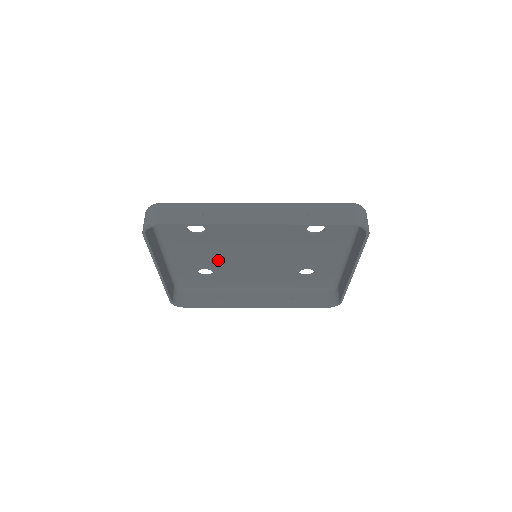
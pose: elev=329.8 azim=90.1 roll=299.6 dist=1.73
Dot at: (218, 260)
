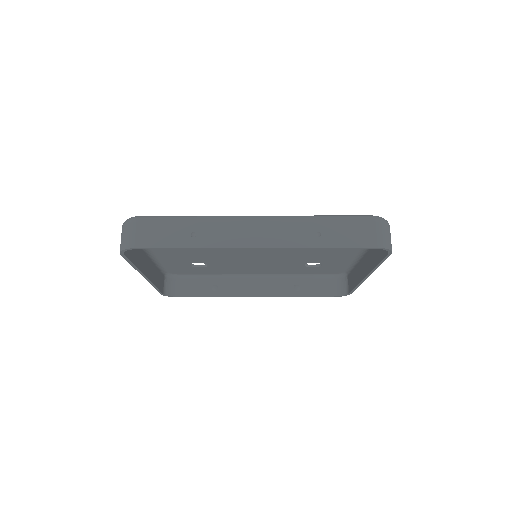
Dot at: (212, 257)
